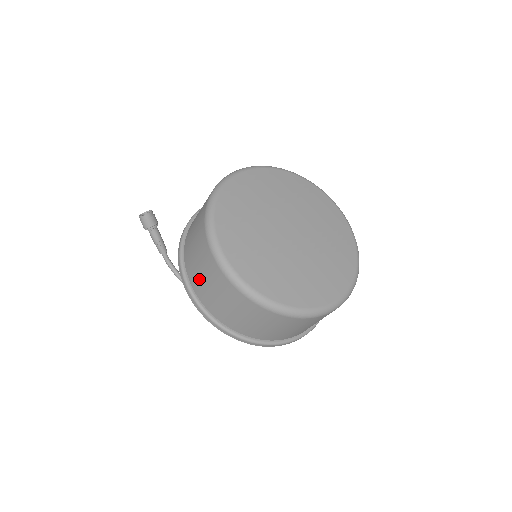
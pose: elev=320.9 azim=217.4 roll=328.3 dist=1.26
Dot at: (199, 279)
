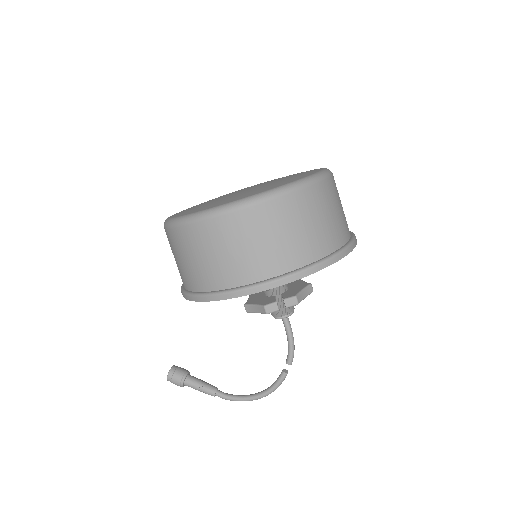
Dot at: (206, 269)
